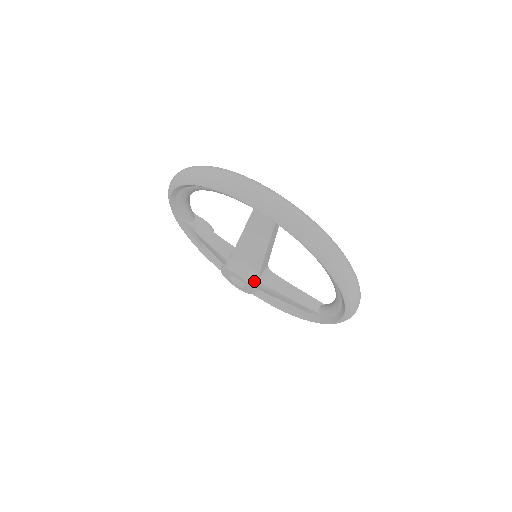
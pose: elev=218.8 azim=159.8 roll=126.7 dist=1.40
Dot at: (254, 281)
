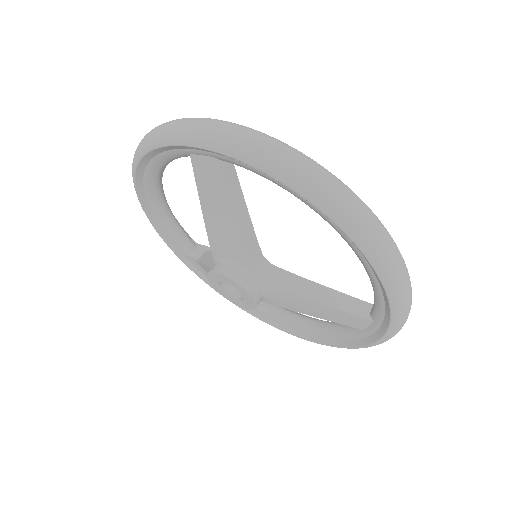
Dot at: (245, 279)
